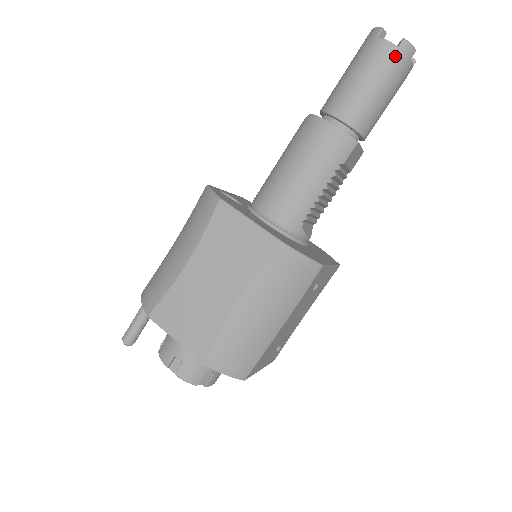
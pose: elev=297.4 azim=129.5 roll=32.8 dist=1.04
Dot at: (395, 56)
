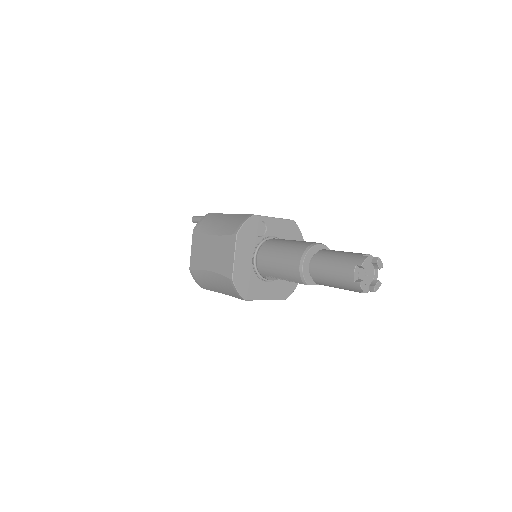
Dot at: (350, 282)
